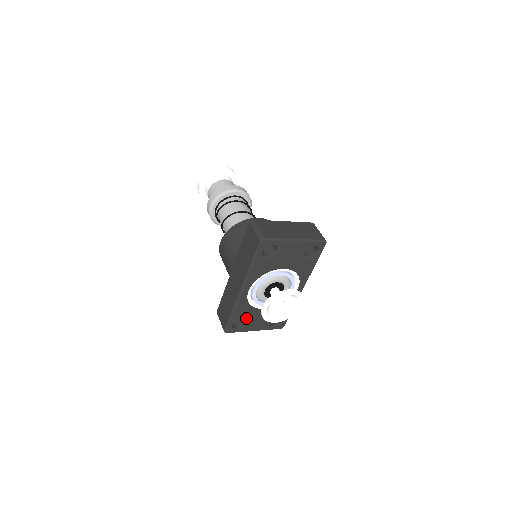
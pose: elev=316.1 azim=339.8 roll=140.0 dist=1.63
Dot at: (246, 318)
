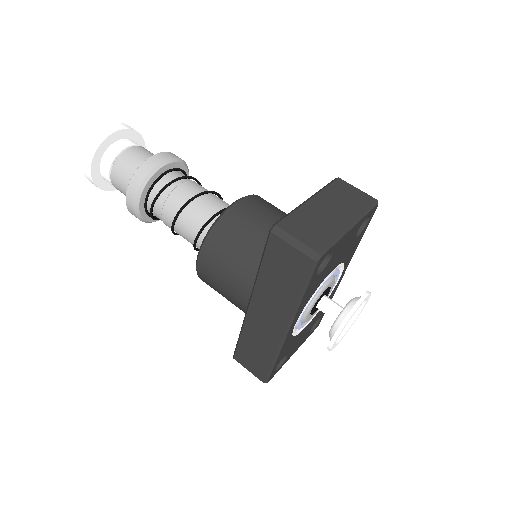
Dot at: (288, 351)
